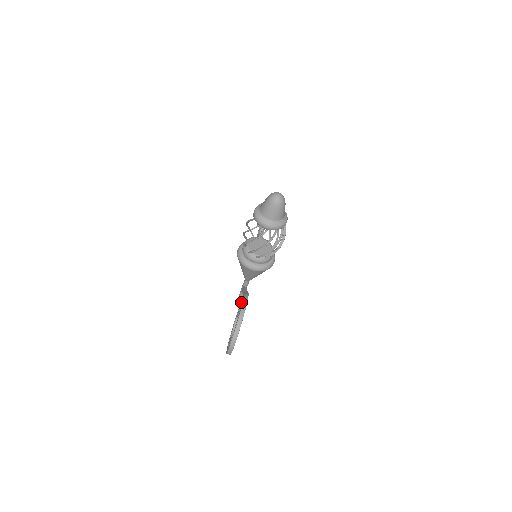
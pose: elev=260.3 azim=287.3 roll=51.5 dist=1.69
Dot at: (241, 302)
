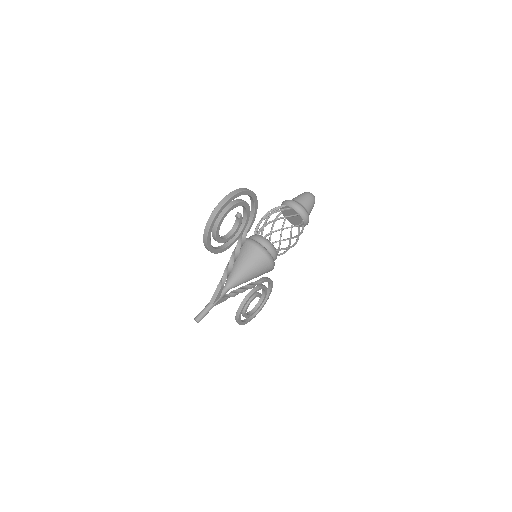
Dot at: (242, 222)
